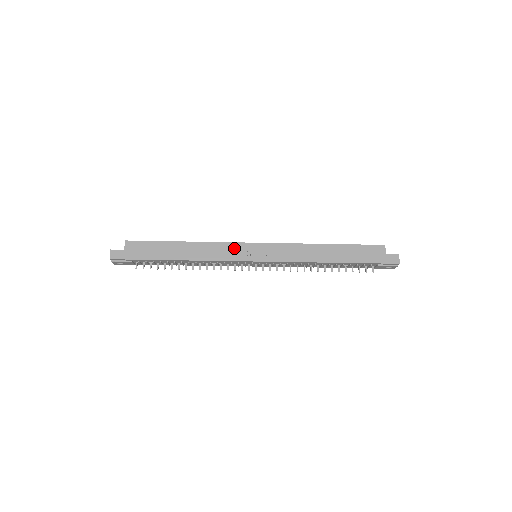
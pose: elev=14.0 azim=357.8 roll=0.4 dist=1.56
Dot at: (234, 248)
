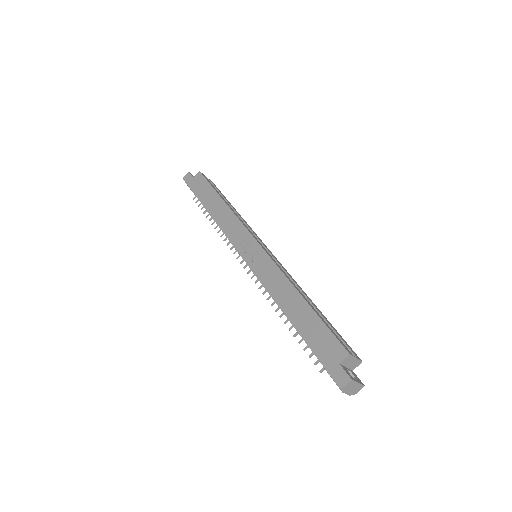
Dot at: (241, 232)
